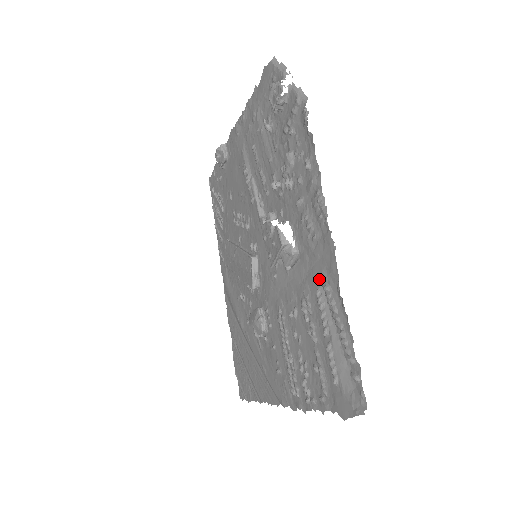
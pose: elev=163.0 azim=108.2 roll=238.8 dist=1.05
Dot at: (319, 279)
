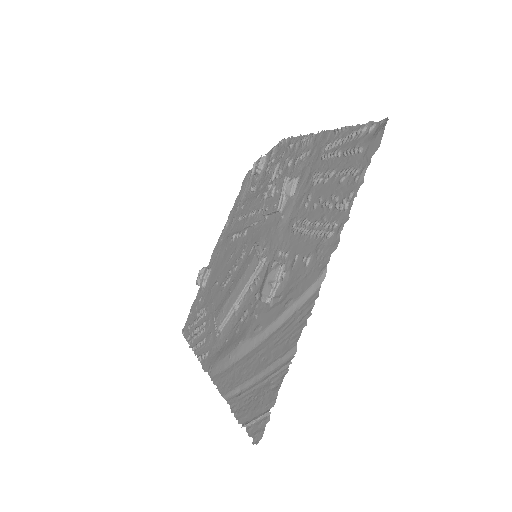
Dot at: (320, 153)
